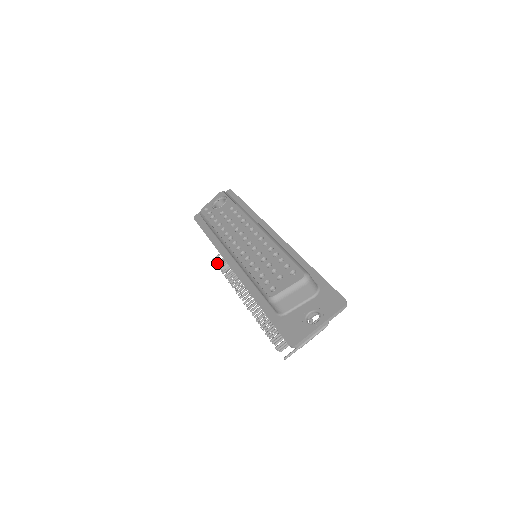
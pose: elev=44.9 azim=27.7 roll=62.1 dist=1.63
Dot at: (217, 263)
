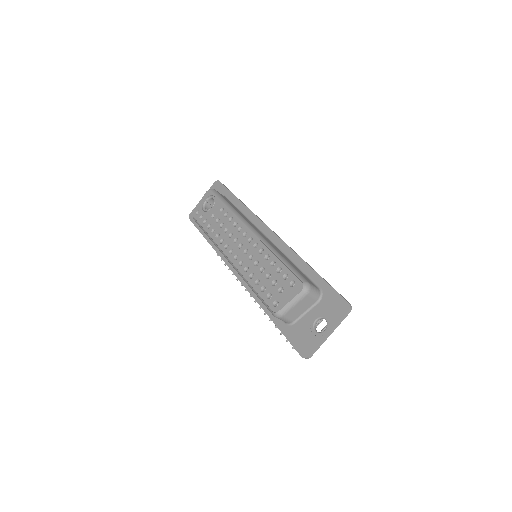
Dot at: occluded
